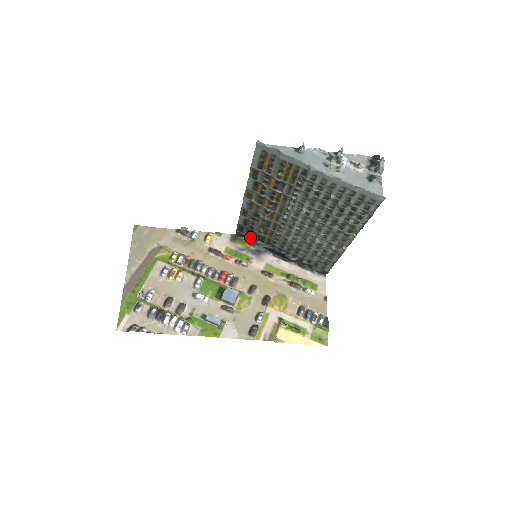
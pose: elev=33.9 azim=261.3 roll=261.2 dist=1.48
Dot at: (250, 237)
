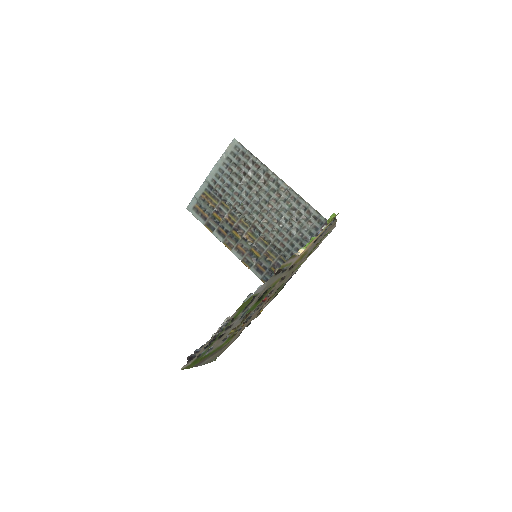
Dot at: occluded
